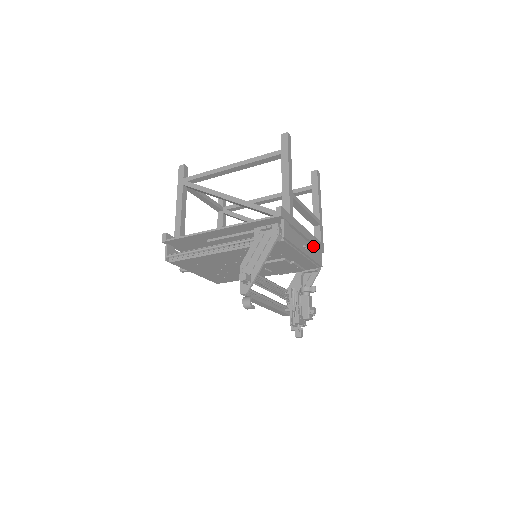
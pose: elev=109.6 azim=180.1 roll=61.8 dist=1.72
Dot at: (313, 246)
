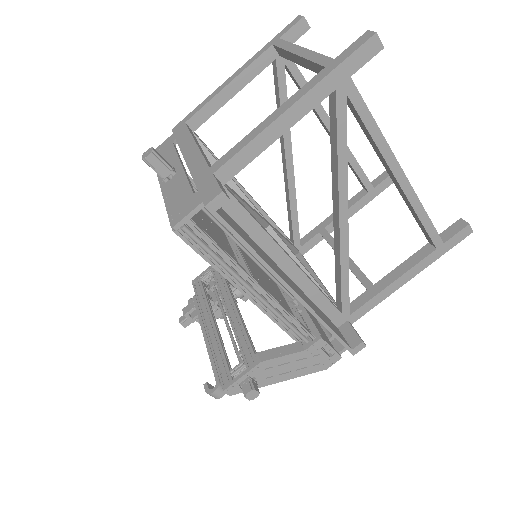
Dot at: occluded
